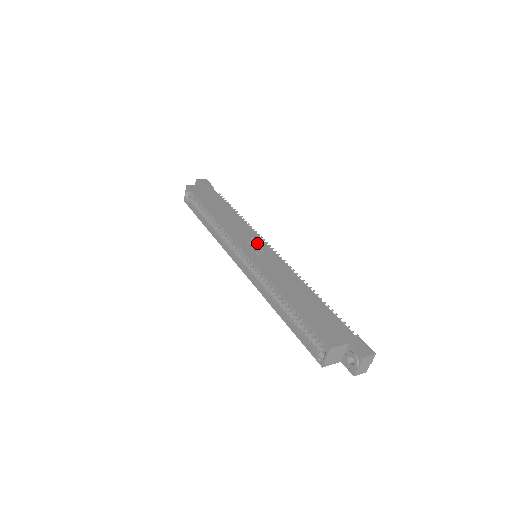
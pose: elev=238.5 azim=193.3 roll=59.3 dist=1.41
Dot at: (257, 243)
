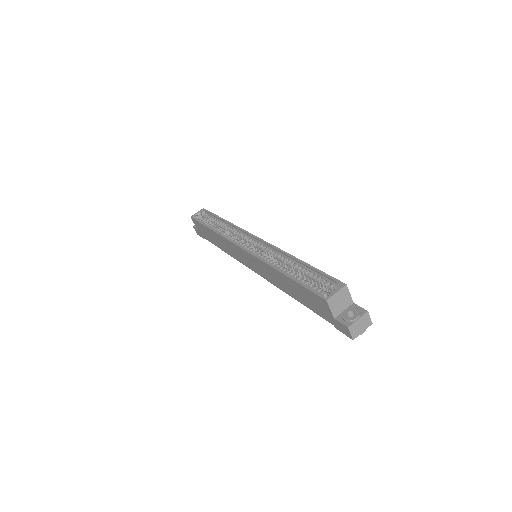
Dot at: occluded
